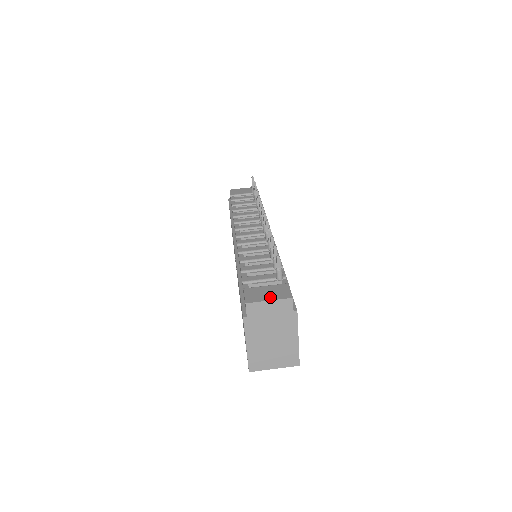
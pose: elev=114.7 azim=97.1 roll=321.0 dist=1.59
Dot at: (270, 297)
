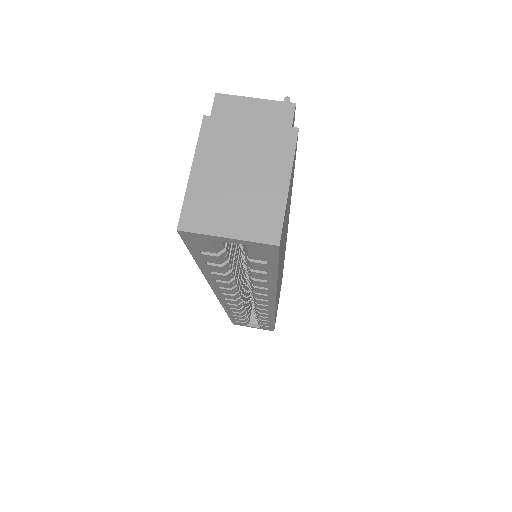
Dot at: (258, 103)
